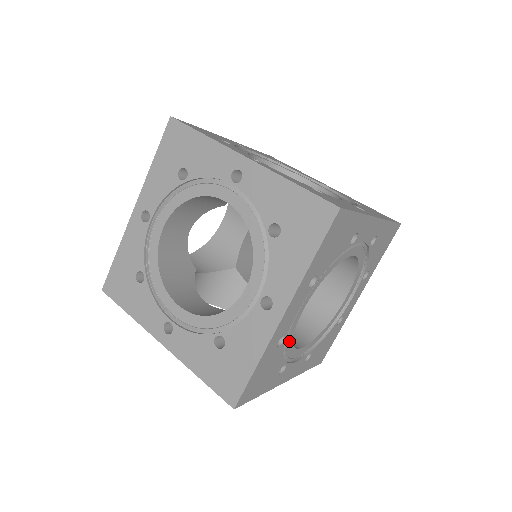
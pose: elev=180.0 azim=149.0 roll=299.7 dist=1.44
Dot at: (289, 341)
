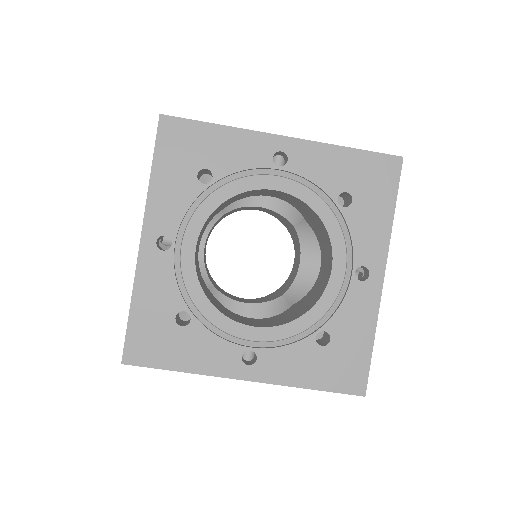
Dot at: occluded
